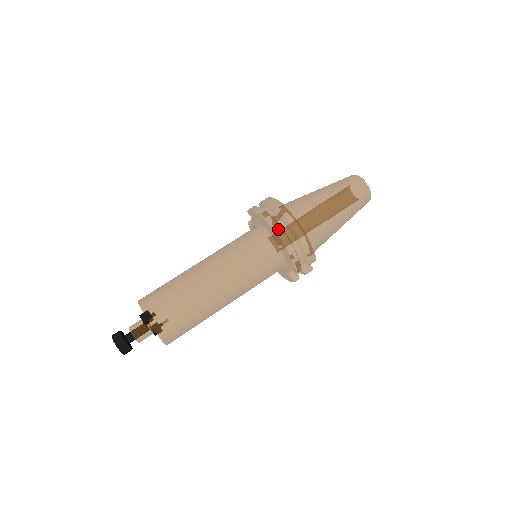
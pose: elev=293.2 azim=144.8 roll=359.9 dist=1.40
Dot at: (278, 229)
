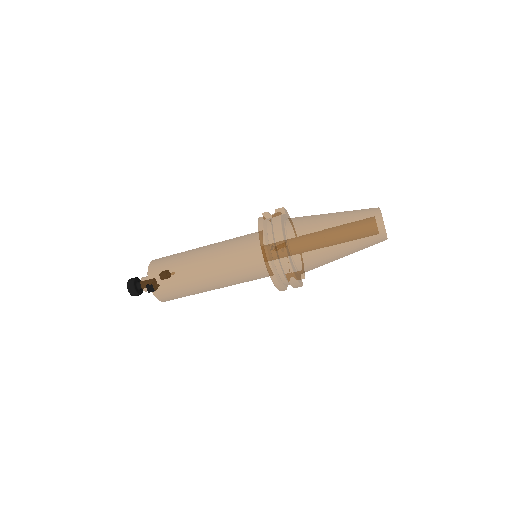
Dot at: (270, 268)
